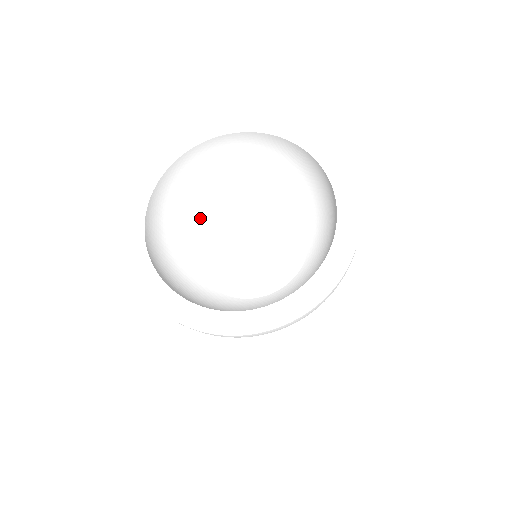
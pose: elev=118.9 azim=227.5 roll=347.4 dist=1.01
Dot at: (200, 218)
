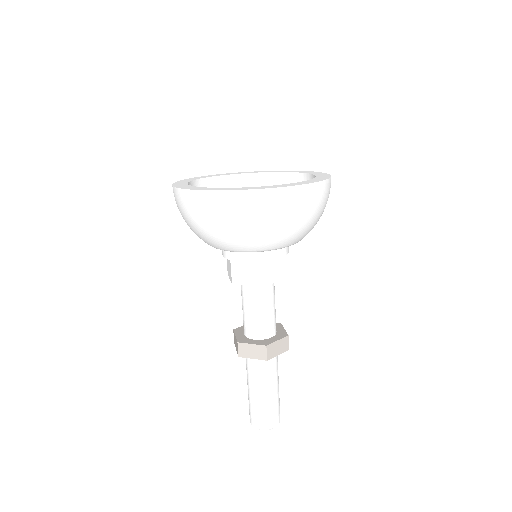
Dot at: occluded
